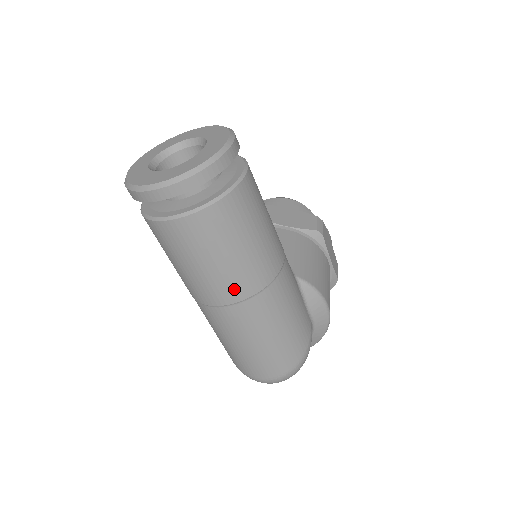
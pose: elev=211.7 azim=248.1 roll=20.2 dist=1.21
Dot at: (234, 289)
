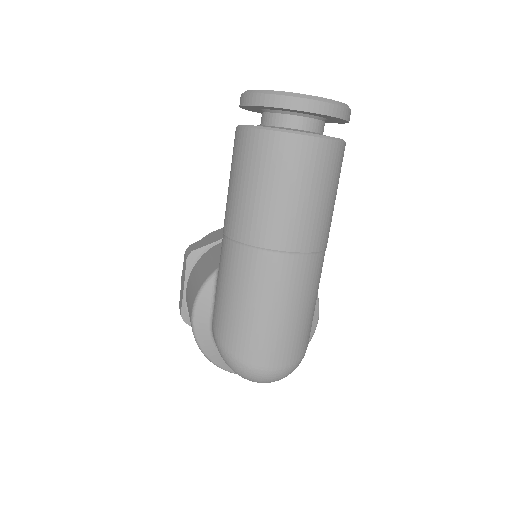
Dot at: (306, 235)
